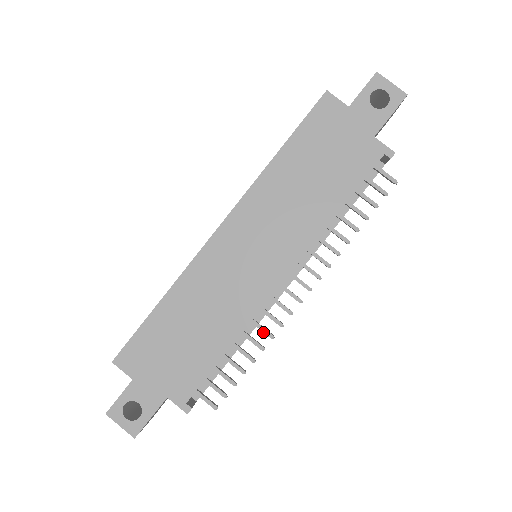
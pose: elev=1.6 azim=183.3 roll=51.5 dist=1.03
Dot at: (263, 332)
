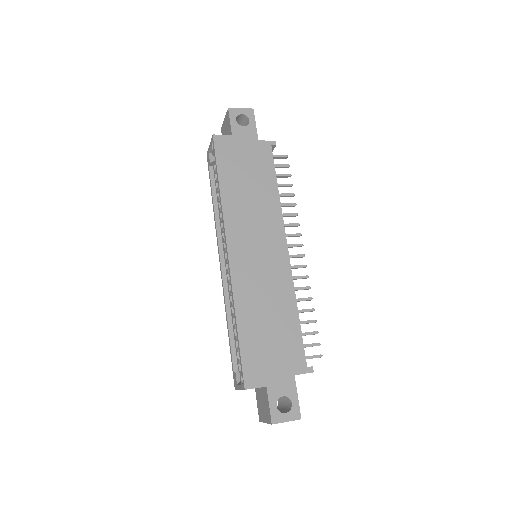
Dot at: (303, 289)
